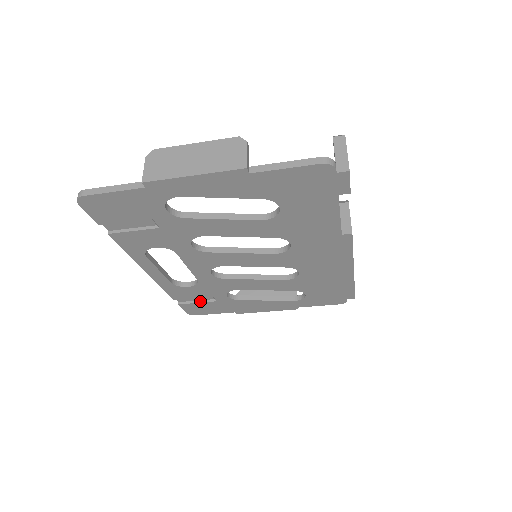
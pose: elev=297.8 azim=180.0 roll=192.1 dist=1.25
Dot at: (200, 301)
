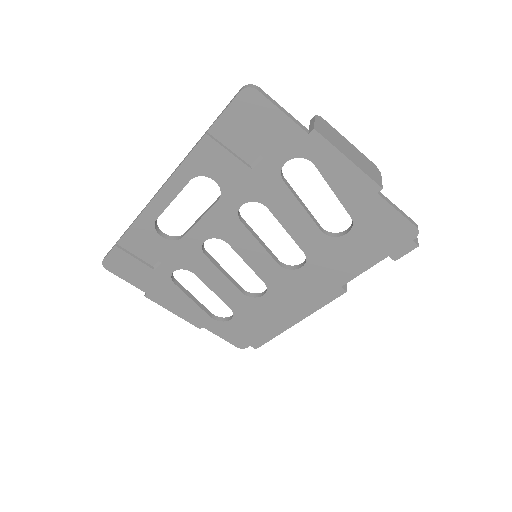
Dot at: (139, 258)
